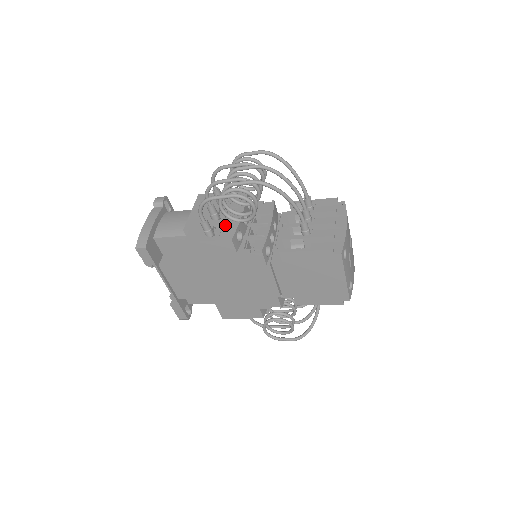
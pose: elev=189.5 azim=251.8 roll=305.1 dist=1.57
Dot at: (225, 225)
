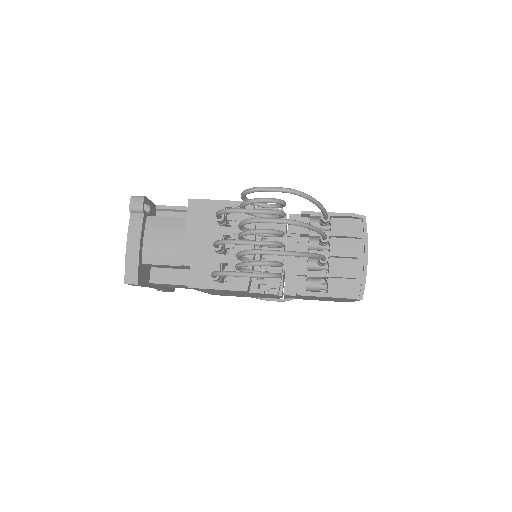
Dot at: (235, 265)
